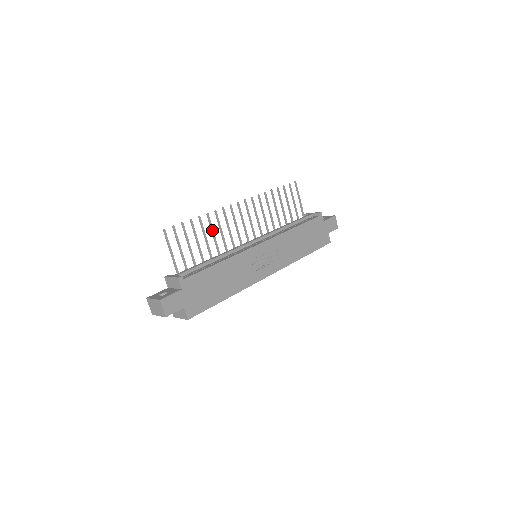
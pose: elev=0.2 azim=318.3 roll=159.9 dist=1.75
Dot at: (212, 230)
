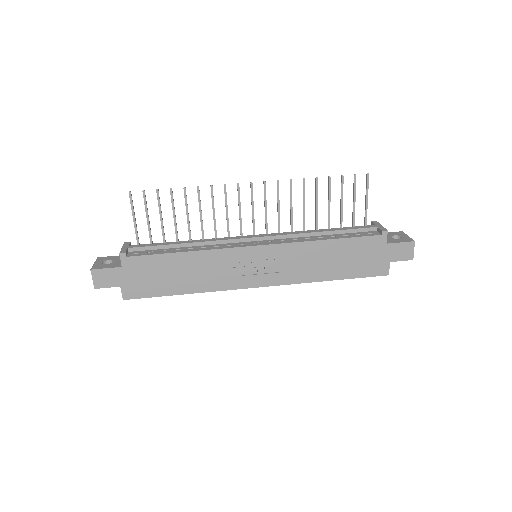
Dot at: (199, 208)
